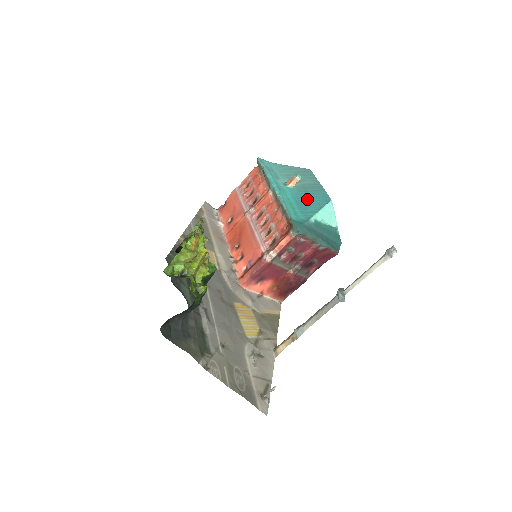
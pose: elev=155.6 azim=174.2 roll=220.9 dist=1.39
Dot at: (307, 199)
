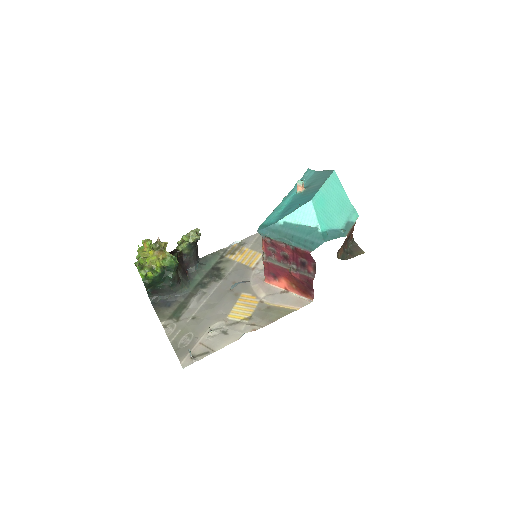
Dot at: (296, 203)
